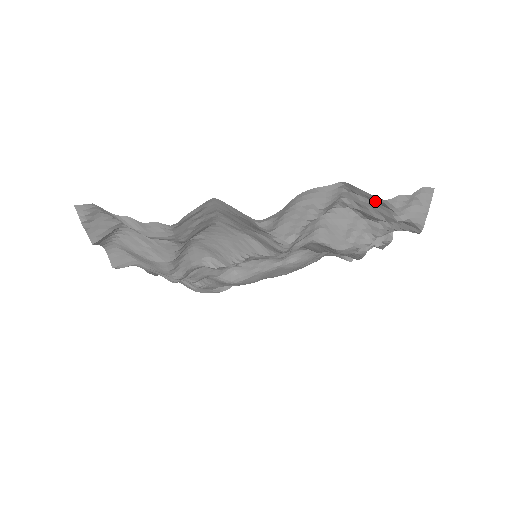
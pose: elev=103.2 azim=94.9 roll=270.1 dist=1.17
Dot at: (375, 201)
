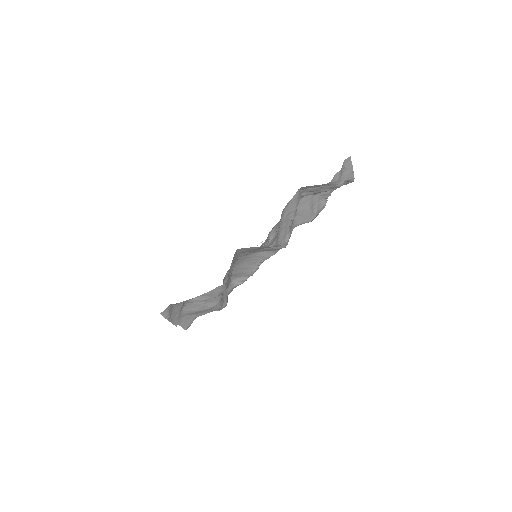
Dot at: (323, 185)
